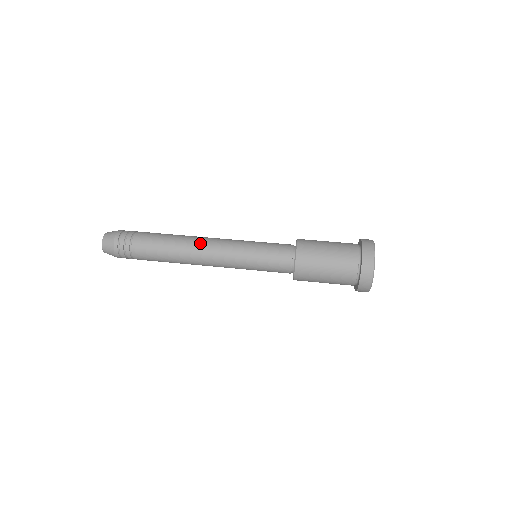
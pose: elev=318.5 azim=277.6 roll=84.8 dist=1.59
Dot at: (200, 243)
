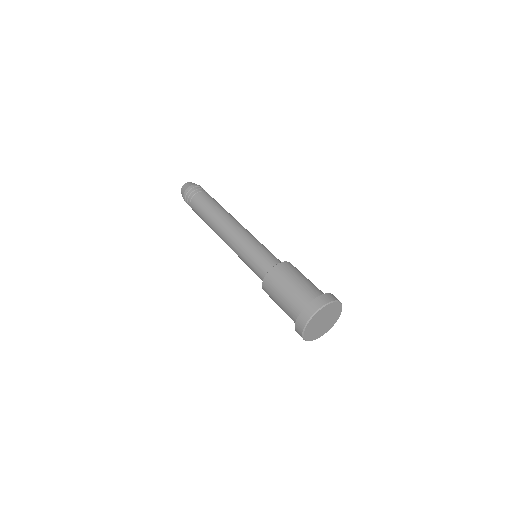
Dot at: (221, 228)
